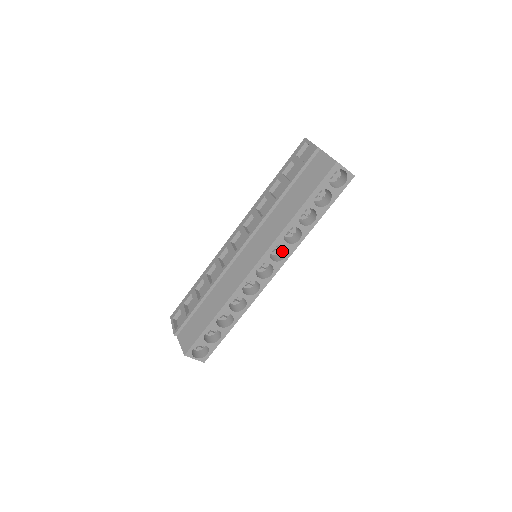
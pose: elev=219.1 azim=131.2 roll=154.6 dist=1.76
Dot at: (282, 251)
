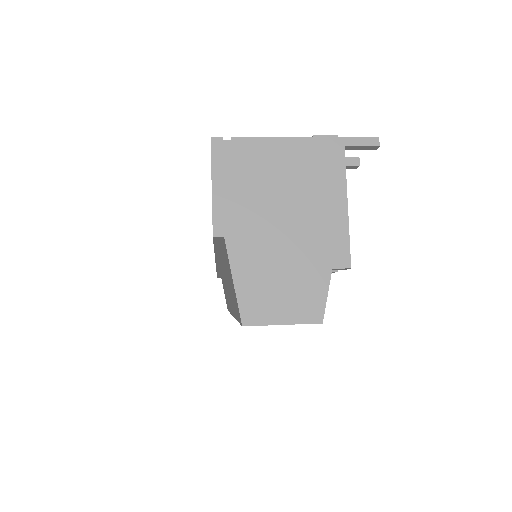
Dot at: occluded
